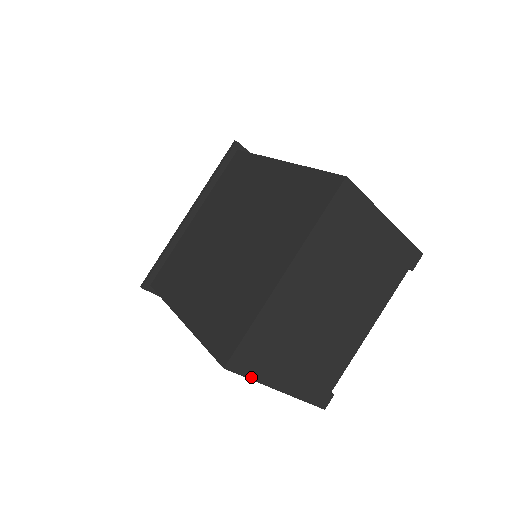
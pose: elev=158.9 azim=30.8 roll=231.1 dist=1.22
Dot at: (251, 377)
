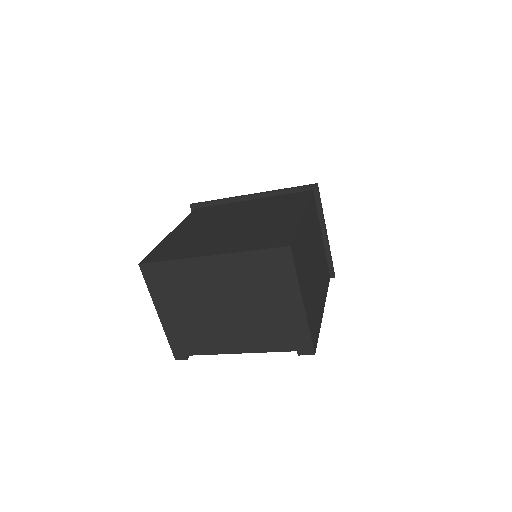
Dot at: (149, 287)
